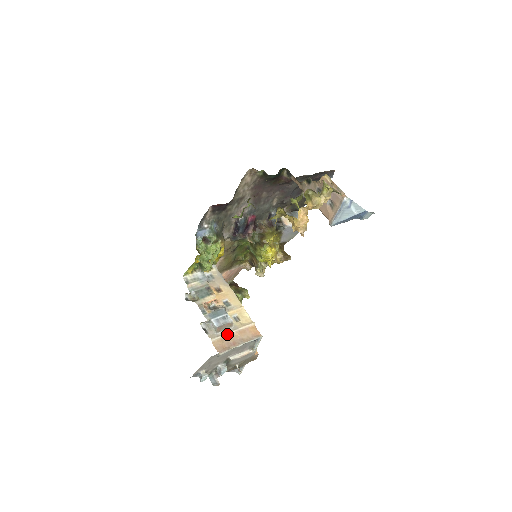
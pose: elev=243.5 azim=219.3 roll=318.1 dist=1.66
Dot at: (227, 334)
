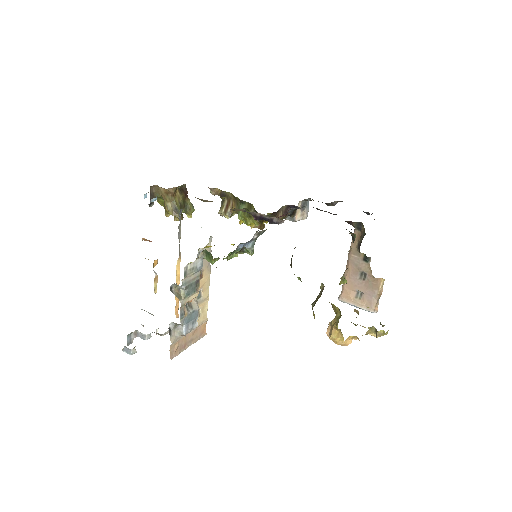
Dot at: occluded
